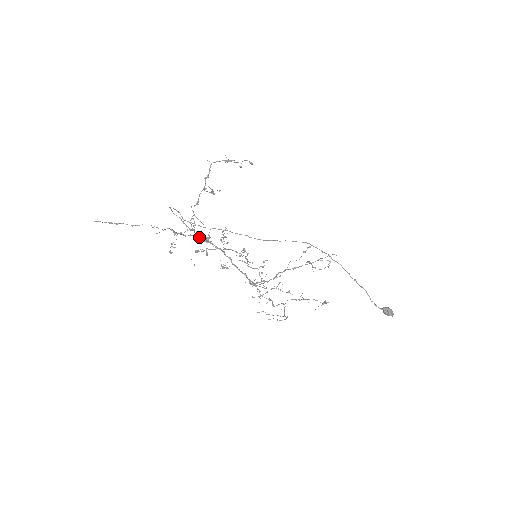
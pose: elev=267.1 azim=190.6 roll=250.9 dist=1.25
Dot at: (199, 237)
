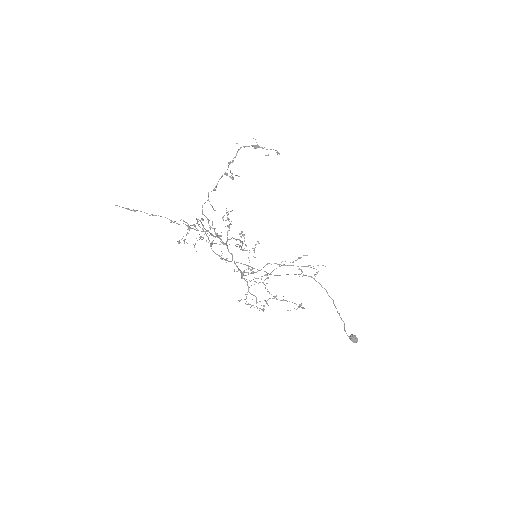
Dot at: (210, 233)
